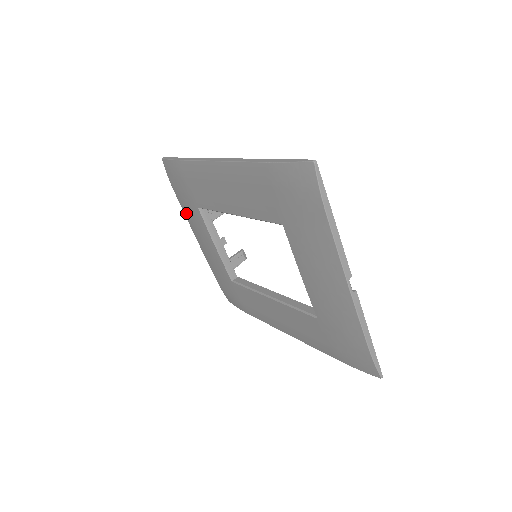
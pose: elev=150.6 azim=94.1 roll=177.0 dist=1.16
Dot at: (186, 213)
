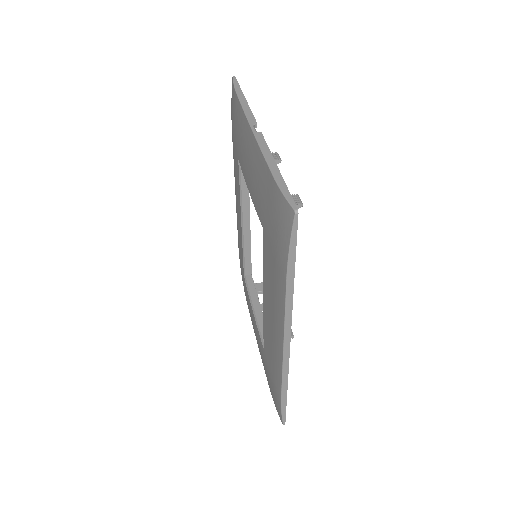
Dot at: occluded
